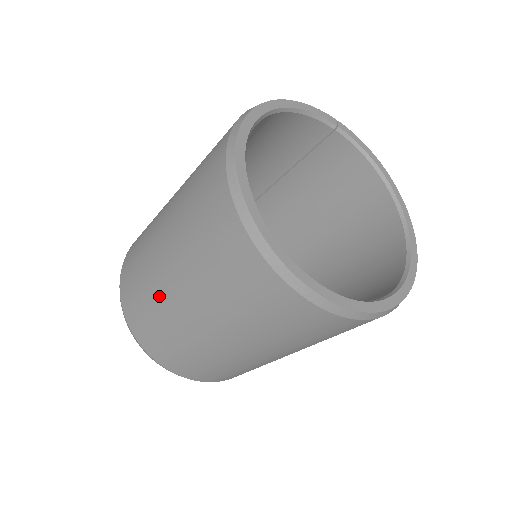
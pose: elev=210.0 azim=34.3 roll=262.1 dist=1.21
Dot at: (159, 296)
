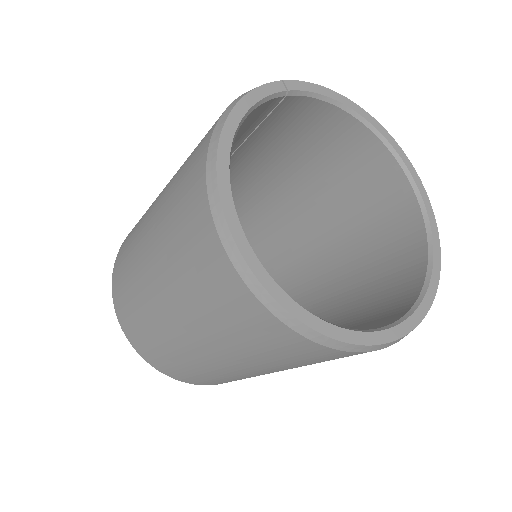
Dot at: (203, 366)
